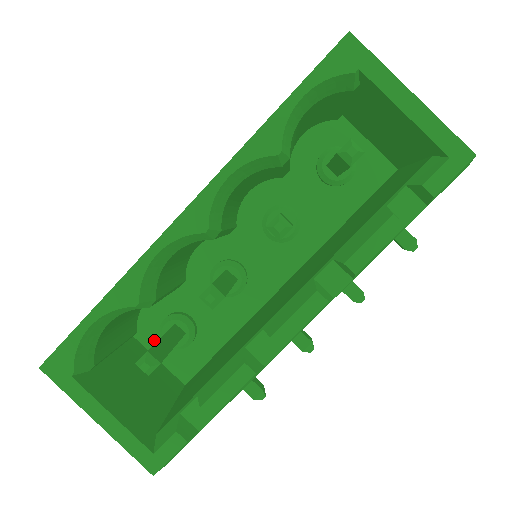
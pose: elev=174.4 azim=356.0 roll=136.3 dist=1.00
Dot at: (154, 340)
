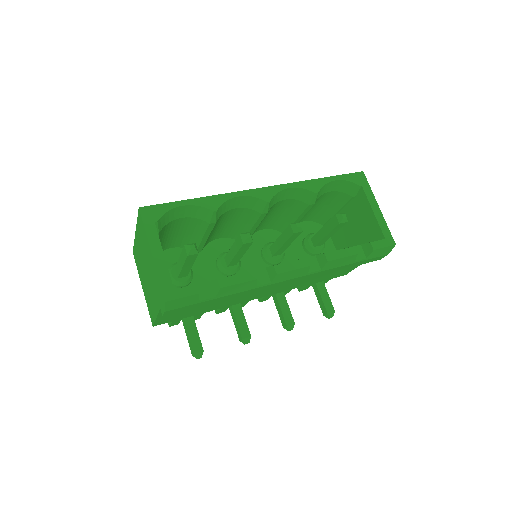
Dot at: occluded
